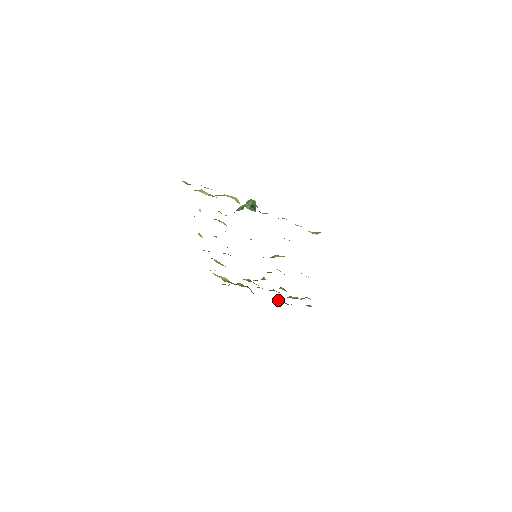
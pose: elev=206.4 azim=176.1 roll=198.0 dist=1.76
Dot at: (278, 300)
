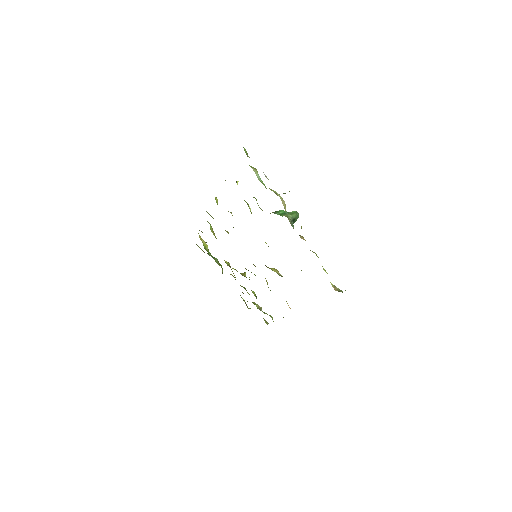
Dot at: occluded
